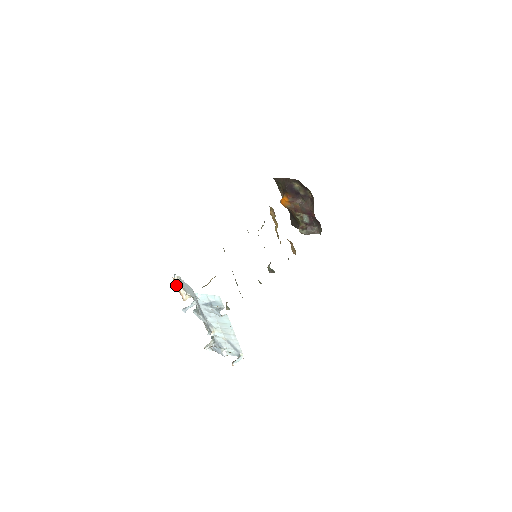
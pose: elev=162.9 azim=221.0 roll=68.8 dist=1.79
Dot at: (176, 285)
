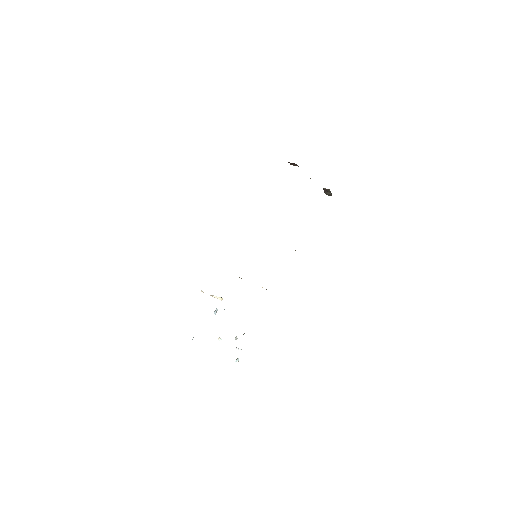
Dot at: occluded
